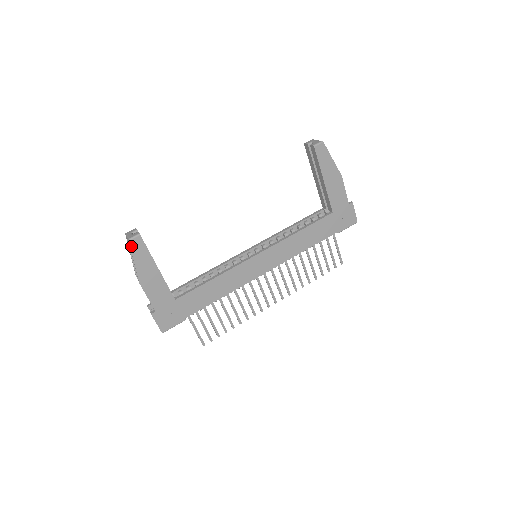
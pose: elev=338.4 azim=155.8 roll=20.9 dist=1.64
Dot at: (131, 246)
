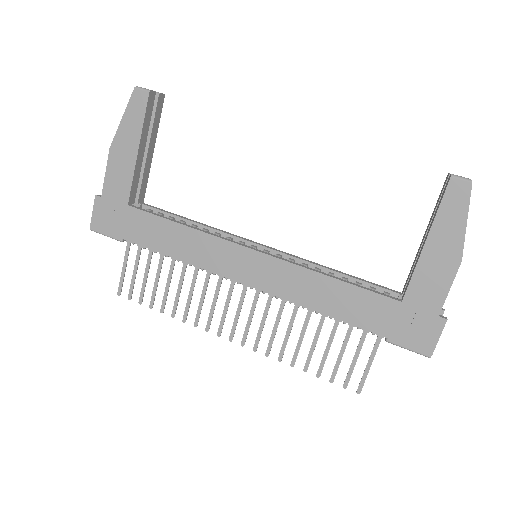
Dot at: (132, 96)
